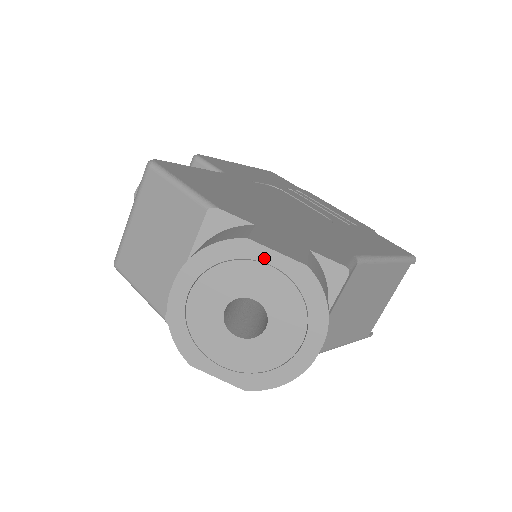
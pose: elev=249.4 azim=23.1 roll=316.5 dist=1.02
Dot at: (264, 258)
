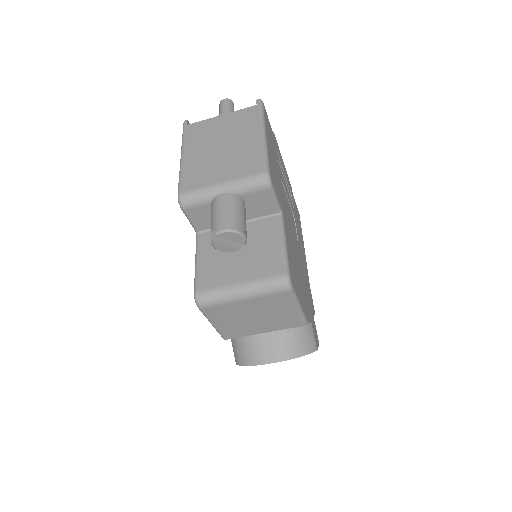
Dot at: occluded
